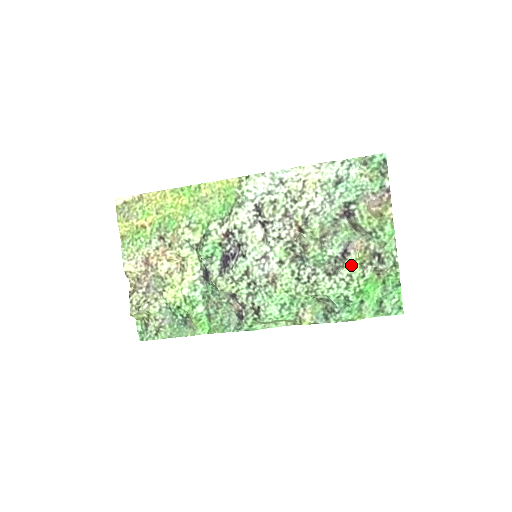
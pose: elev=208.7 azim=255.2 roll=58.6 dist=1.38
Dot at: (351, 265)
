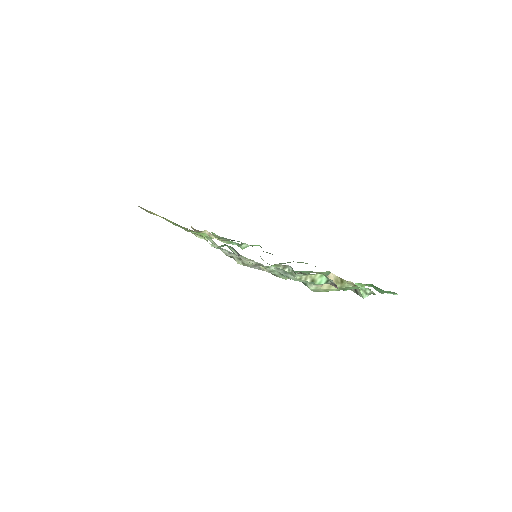
Dot at: occluded
